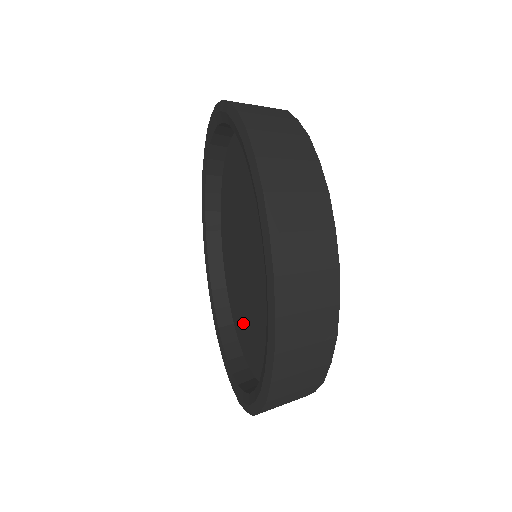
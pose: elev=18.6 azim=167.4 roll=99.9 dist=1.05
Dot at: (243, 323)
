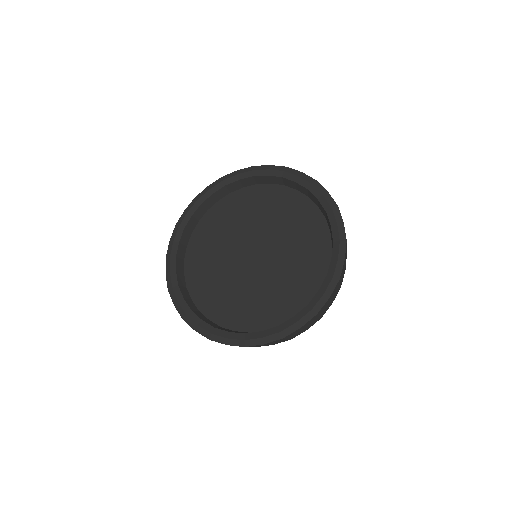
Dot at: (208, 274)
